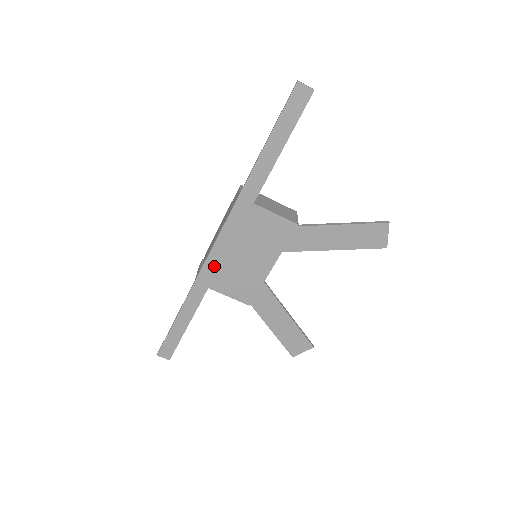
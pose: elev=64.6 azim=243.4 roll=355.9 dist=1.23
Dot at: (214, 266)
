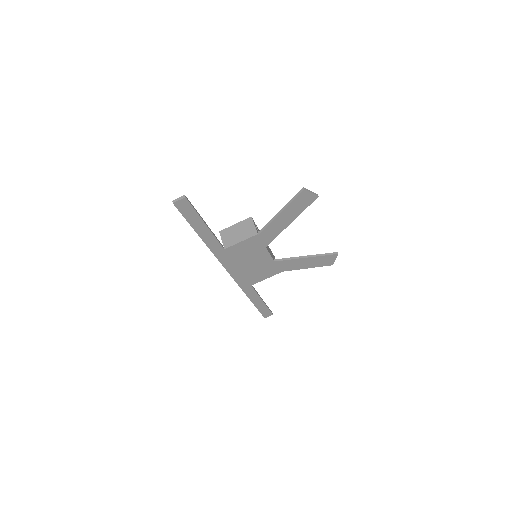
Dot at: (242, 279)
